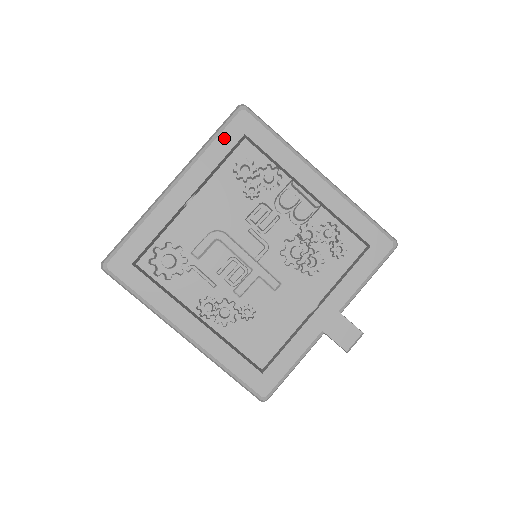
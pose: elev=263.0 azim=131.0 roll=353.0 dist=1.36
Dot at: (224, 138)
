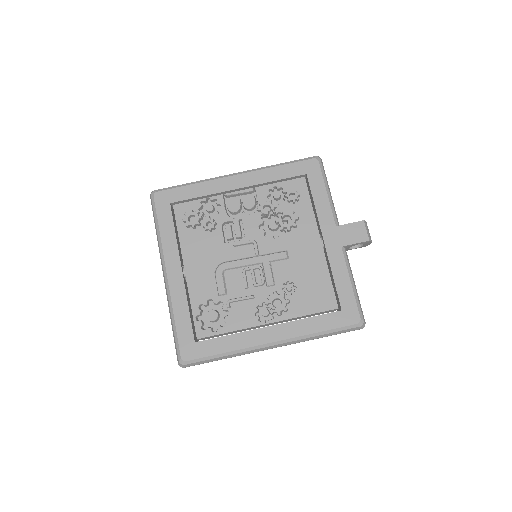
Dot at: (162, 218)
